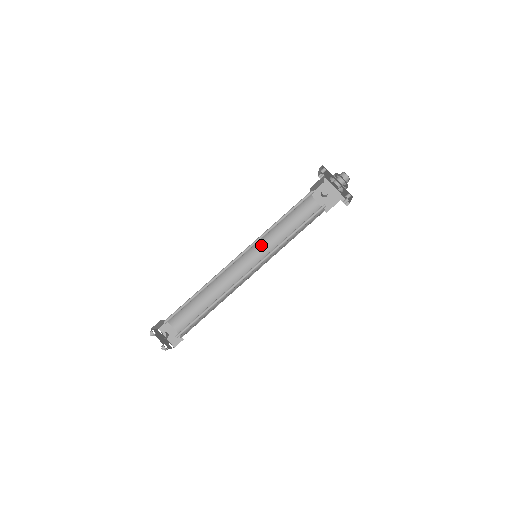
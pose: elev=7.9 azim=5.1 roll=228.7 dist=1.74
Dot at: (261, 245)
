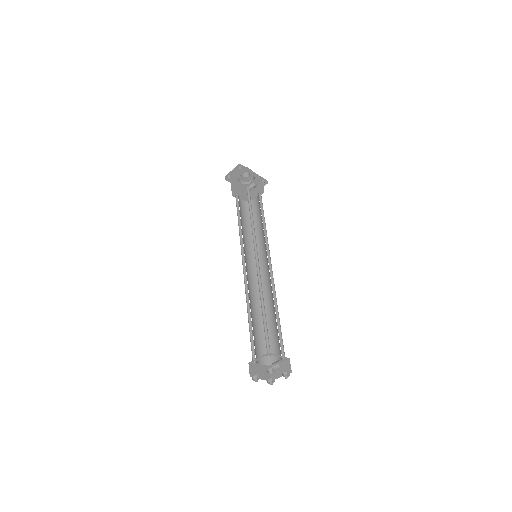
Dot at: (244, 249)
